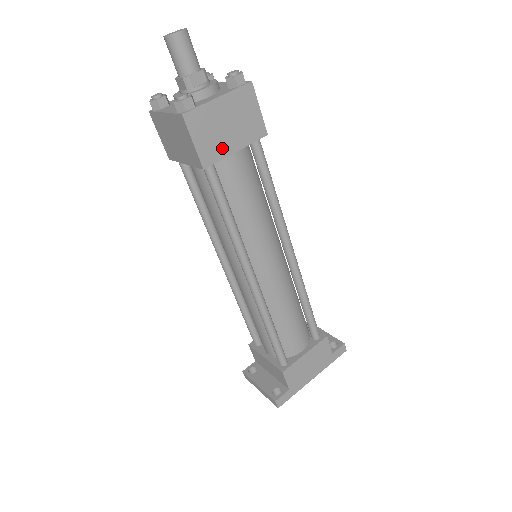
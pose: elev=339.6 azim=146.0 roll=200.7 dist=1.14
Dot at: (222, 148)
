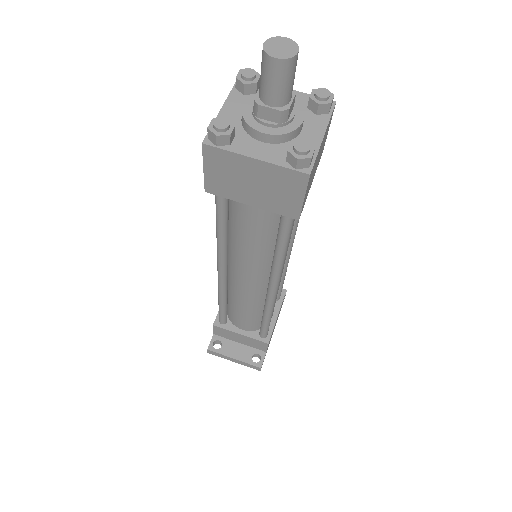
Dot at: (309, 188)
